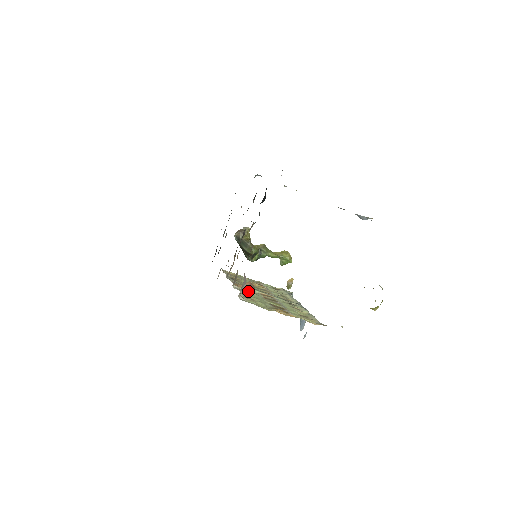
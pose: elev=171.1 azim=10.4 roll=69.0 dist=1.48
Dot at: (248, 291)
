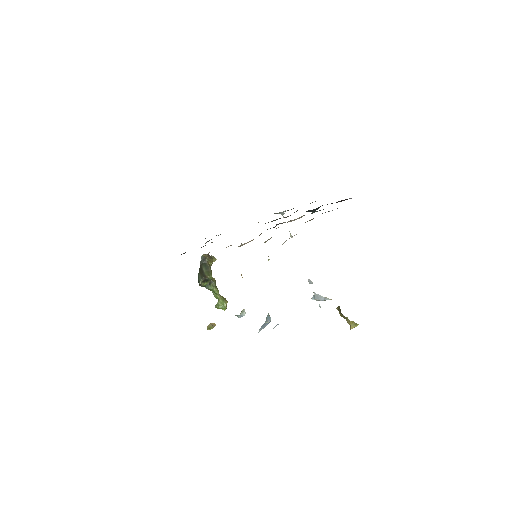
Dot at: (268, 256)
